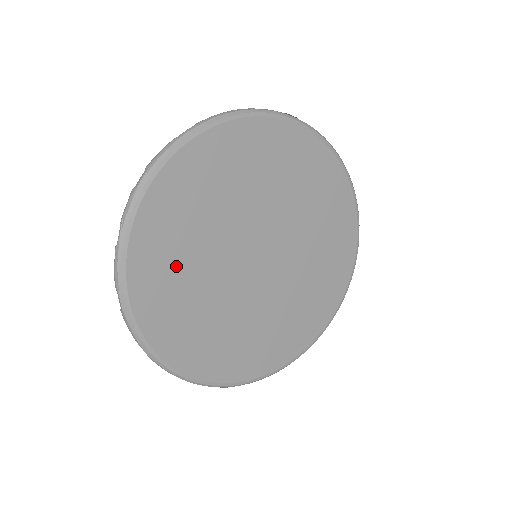
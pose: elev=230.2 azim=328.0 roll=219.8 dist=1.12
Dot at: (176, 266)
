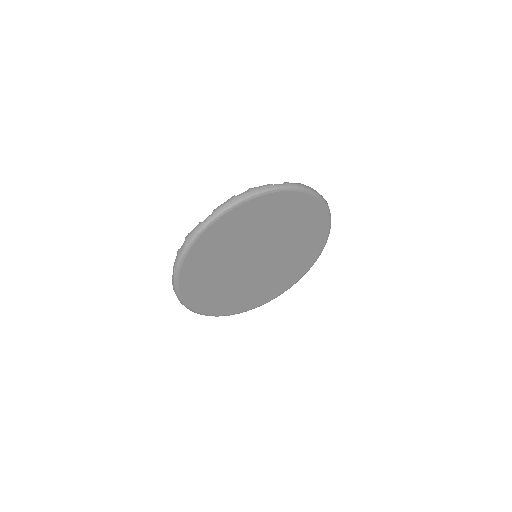
Dot at: (206, 278)
